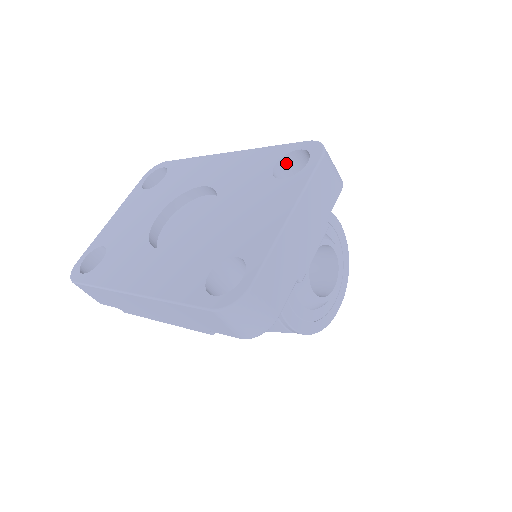
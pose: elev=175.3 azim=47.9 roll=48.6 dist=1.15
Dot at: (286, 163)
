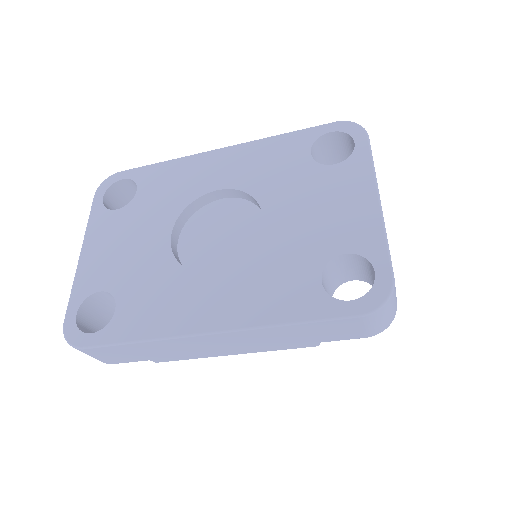
Dot at: (315, 148)
